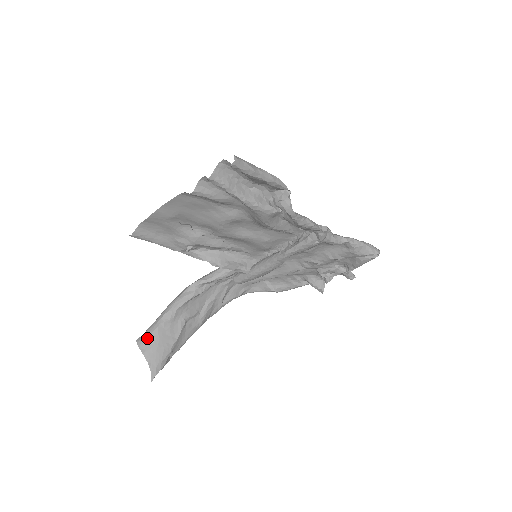
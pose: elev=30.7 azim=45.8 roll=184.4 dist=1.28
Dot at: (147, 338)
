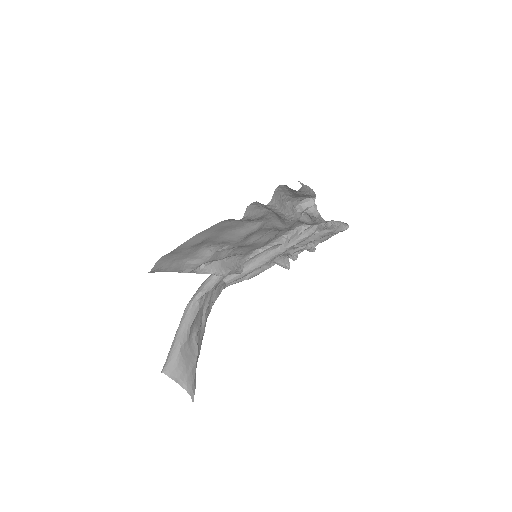
Dot at: (174, 365)
